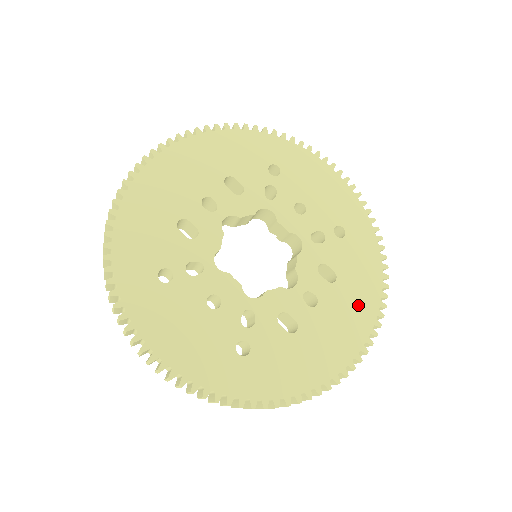
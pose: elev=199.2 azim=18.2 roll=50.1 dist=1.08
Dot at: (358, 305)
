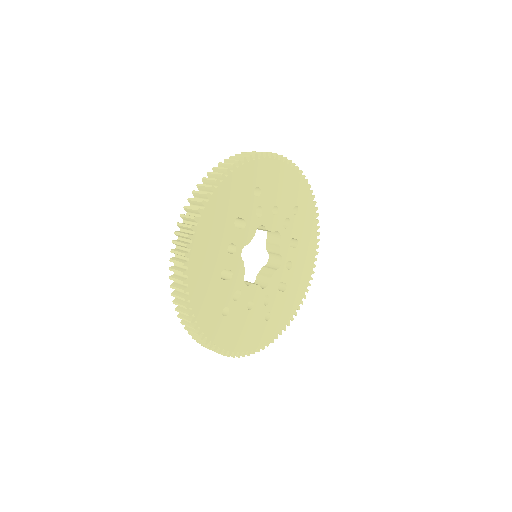
Dot at: (308, 250)
